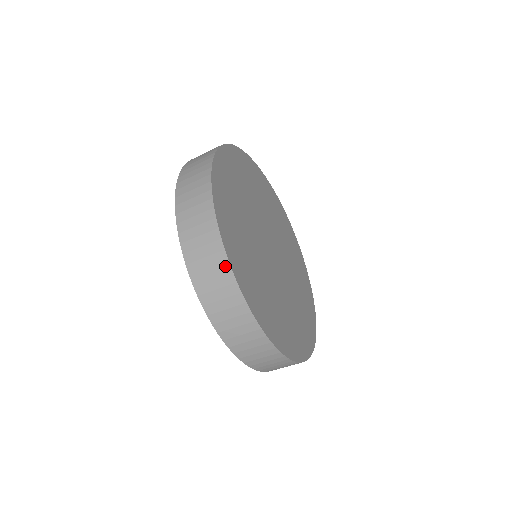
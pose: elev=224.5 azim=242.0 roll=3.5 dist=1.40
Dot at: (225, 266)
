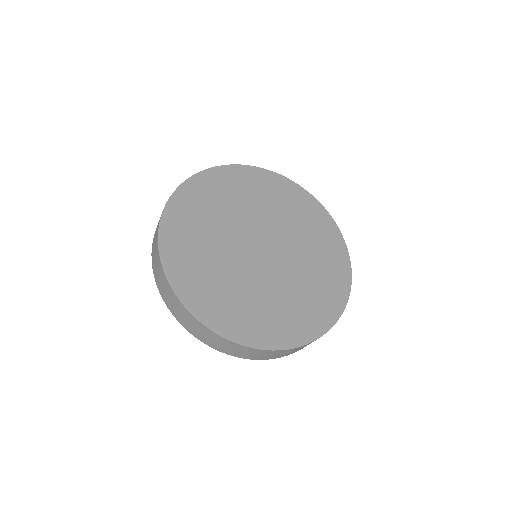
Dot at: (166, 282)
